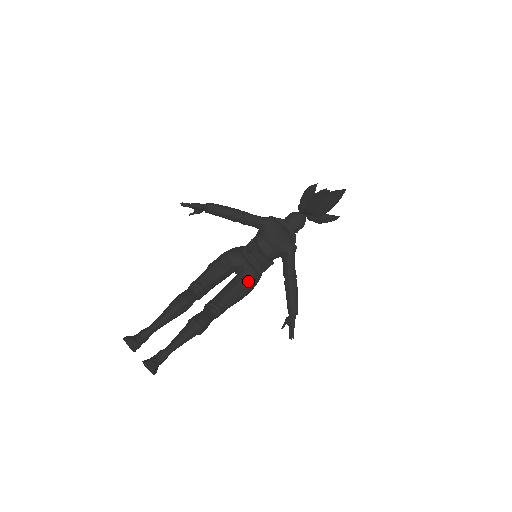
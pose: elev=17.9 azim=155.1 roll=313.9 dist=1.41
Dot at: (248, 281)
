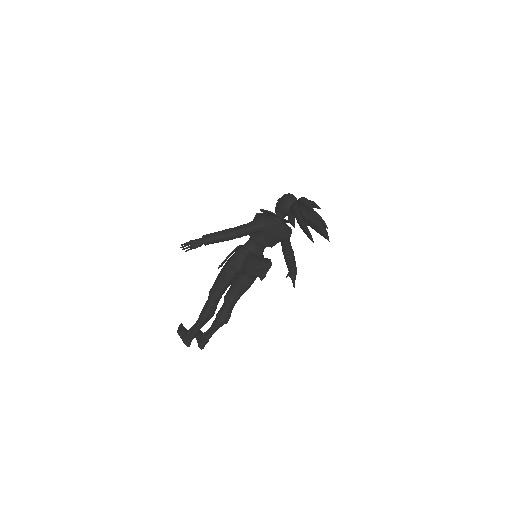
Dot at: (253, 278)
